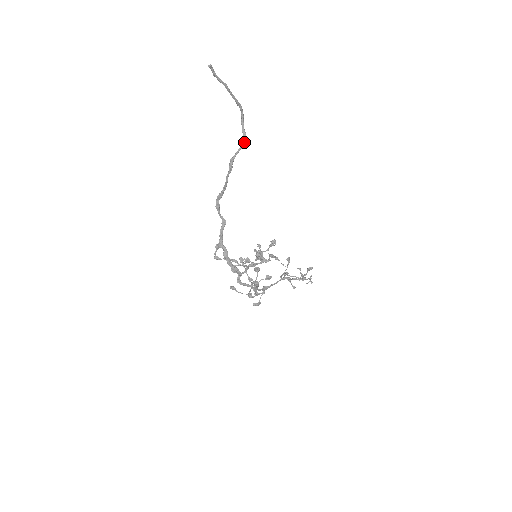
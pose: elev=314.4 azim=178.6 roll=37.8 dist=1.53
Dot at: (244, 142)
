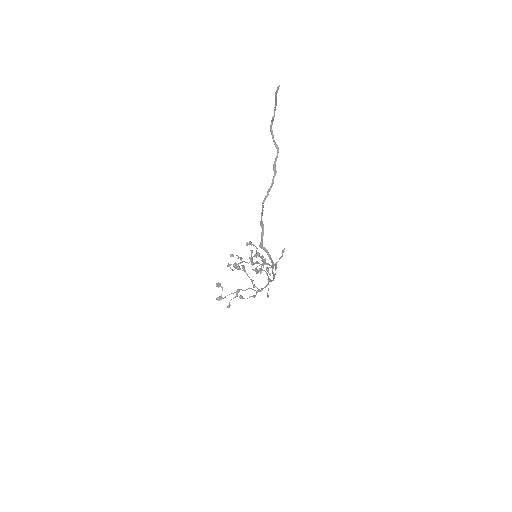
Dot at: (278, 149)
